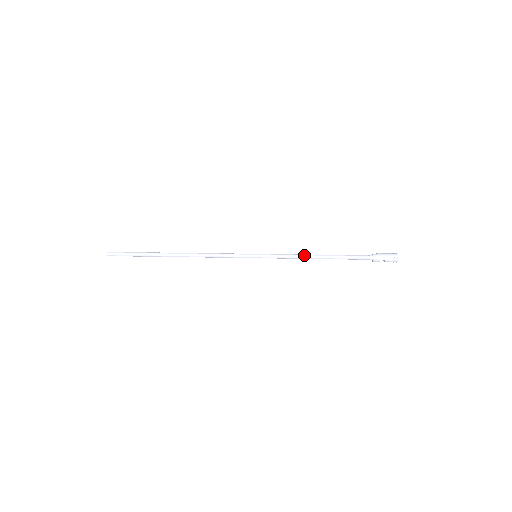
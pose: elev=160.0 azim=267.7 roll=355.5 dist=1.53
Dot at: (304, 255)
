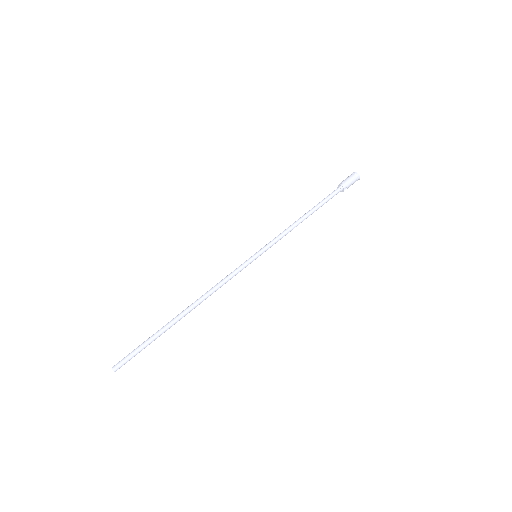
Dot at: (294, 226)
